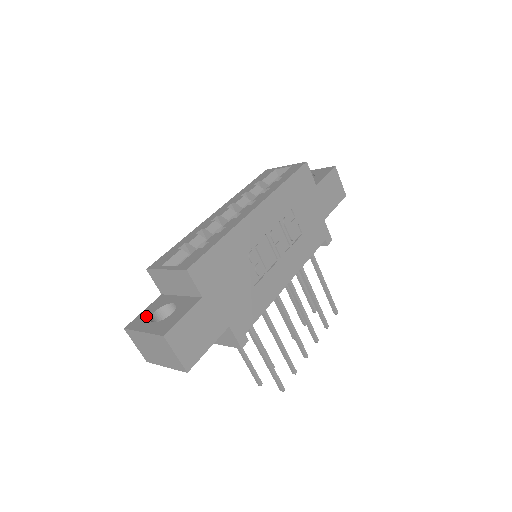
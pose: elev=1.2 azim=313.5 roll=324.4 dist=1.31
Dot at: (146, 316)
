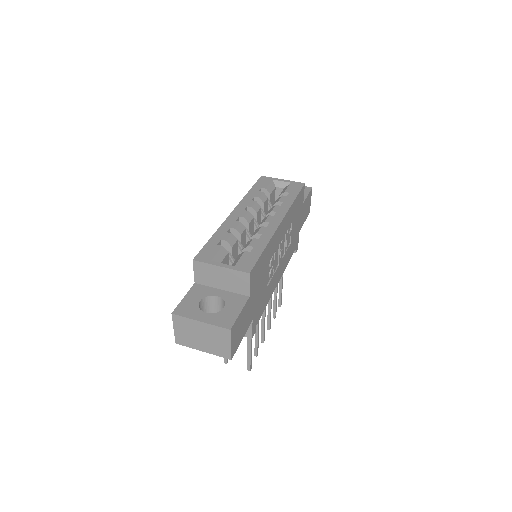
Dot at: (192, 304)
